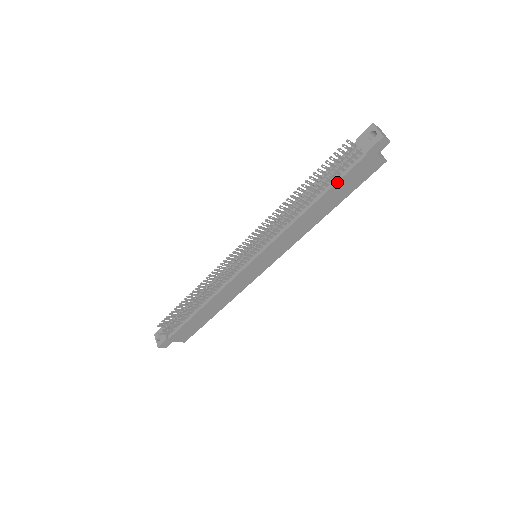
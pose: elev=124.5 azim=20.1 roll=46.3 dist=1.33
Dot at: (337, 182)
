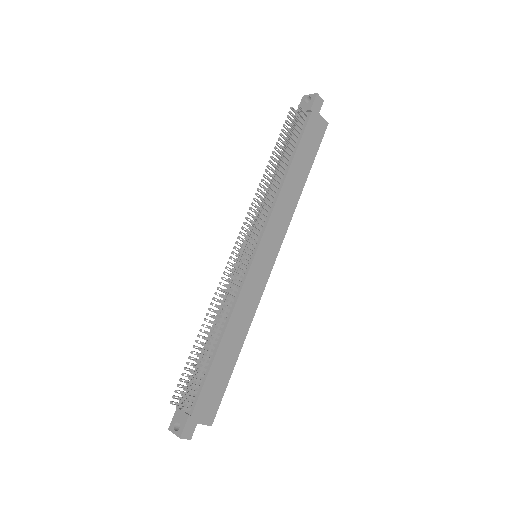
Dot at: (299, 142)
